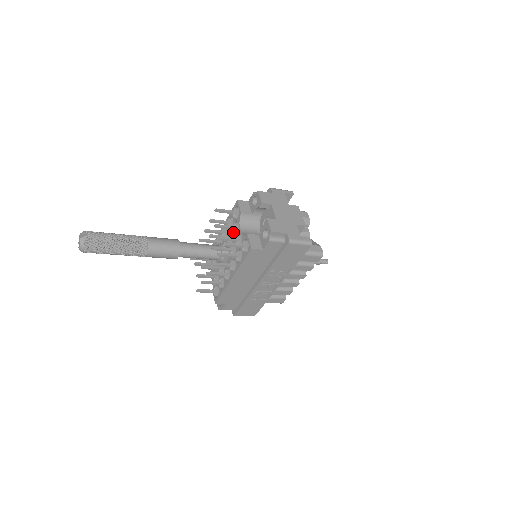
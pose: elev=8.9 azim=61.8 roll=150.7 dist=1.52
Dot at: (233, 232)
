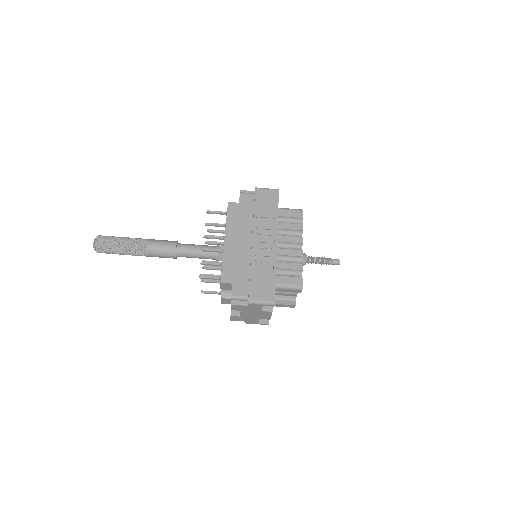
Dot at: occluded
